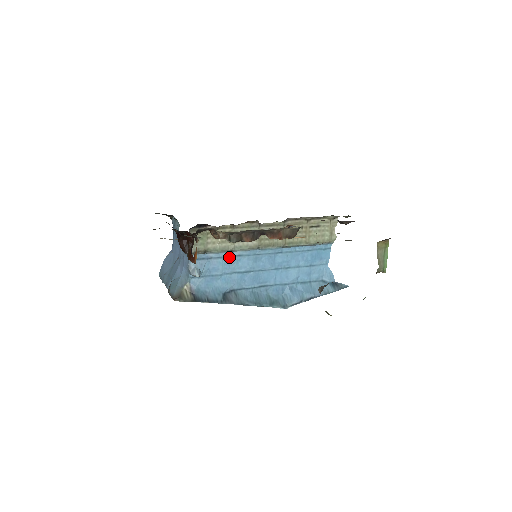
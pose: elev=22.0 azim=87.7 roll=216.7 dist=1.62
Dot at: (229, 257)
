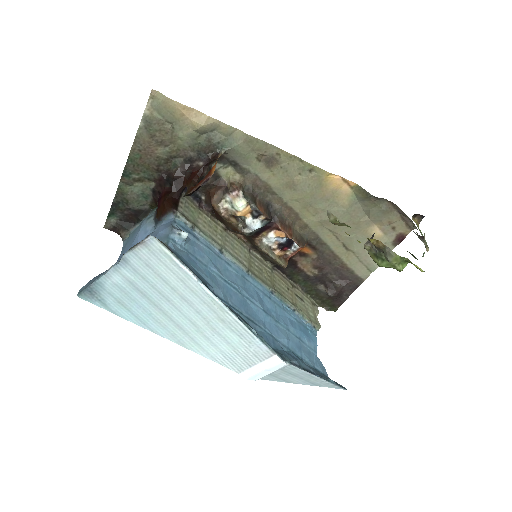
Dot at: (217, 256)
